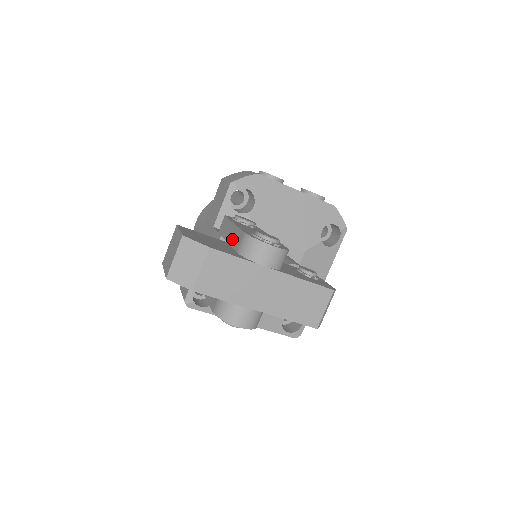
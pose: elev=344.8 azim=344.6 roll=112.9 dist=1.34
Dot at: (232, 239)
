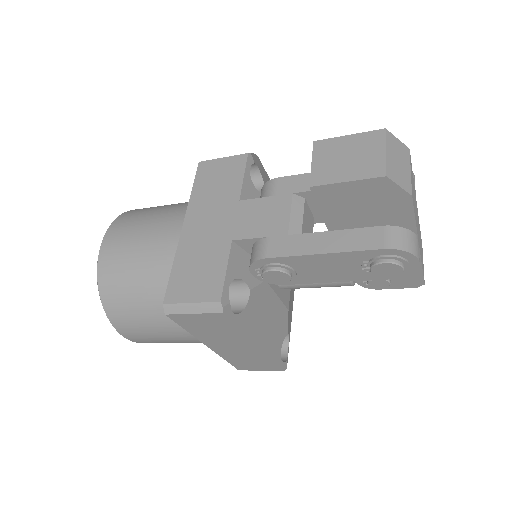
Dot at: occluded
